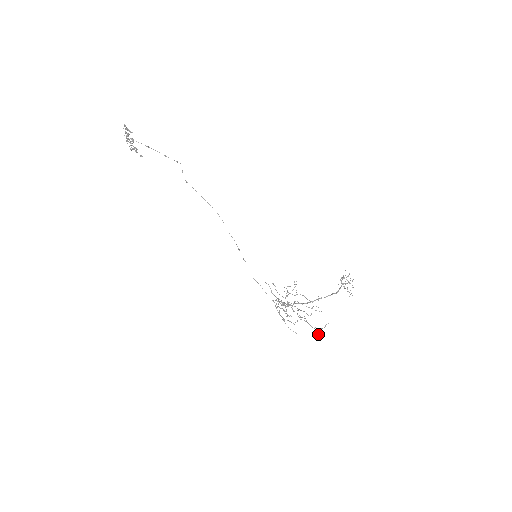
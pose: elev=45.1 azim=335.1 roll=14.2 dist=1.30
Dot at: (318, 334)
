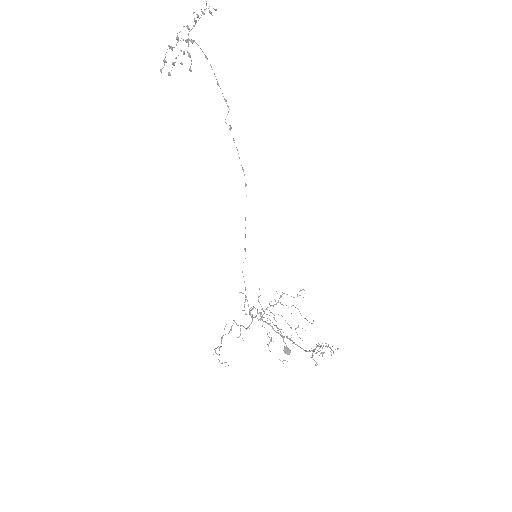
Dot at: (285, 352)
